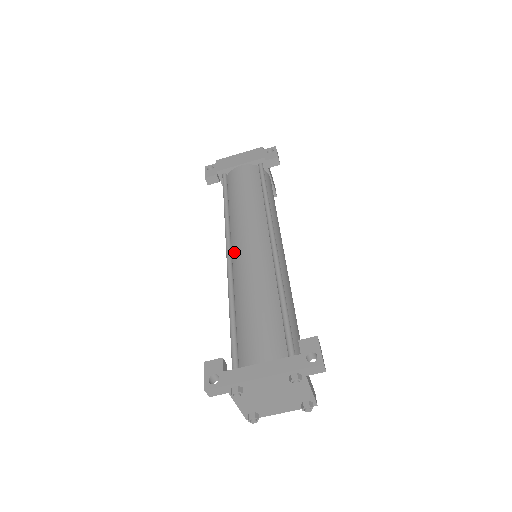
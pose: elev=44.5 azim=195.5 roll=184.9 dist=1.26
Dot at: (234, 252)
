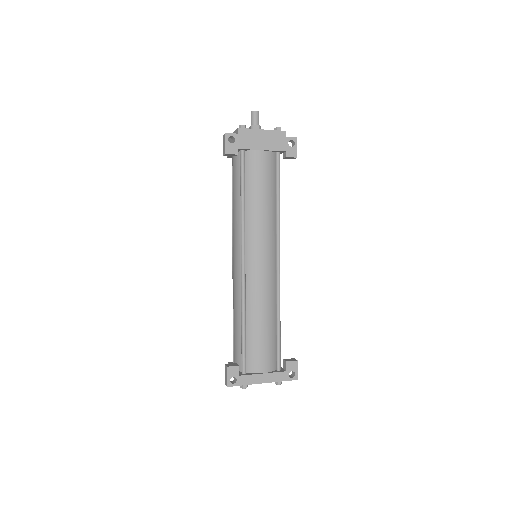
Dot at: (248, 265)
